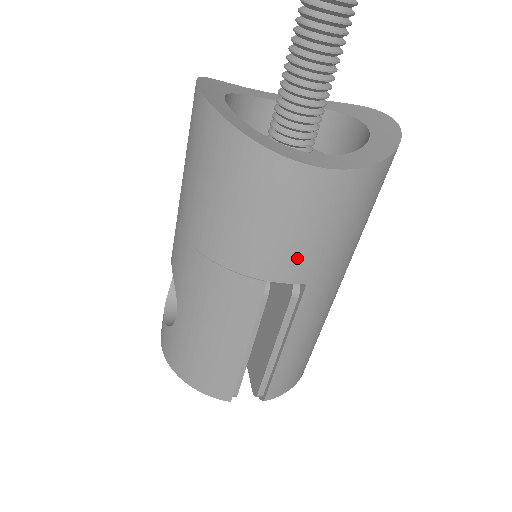
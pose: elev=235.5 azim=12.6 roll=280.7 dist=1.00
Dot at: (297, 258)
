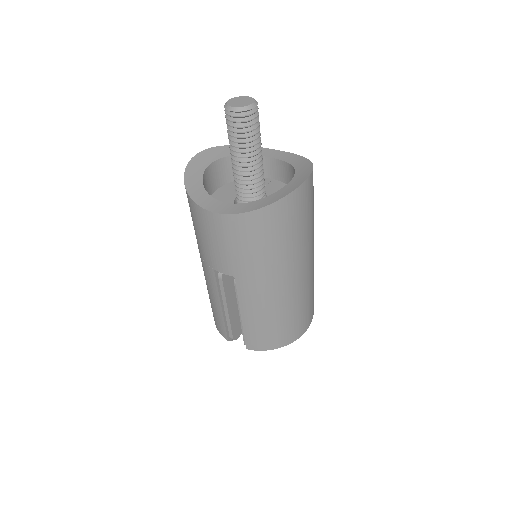
Dot at: (221, 260)
